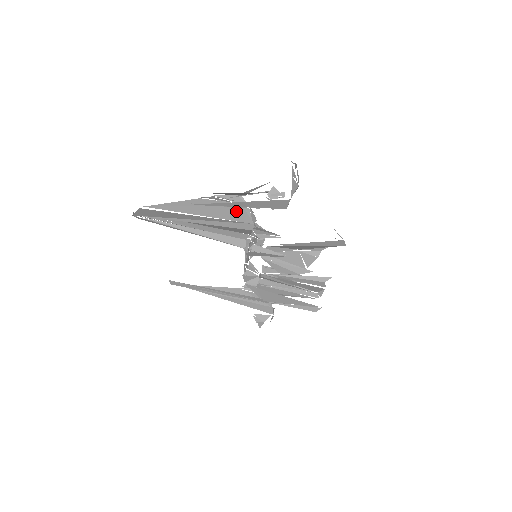
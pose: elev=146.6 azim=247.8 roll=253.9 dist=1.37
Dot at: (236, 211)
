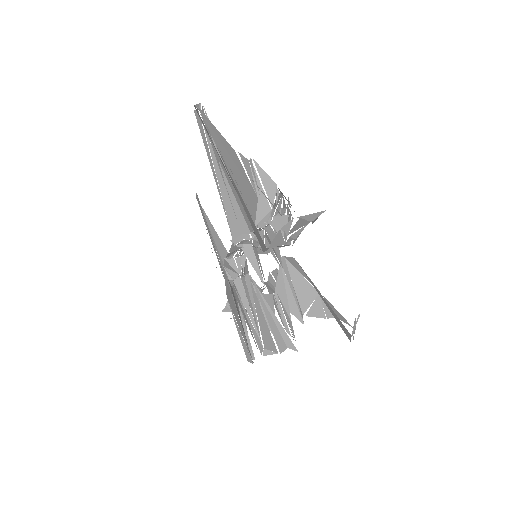
Dot at: (251, 198)
